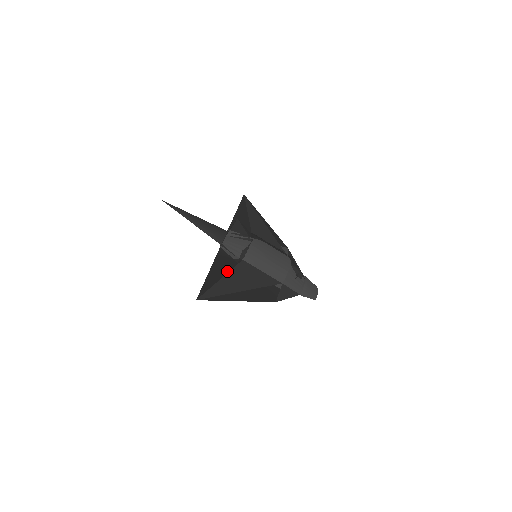
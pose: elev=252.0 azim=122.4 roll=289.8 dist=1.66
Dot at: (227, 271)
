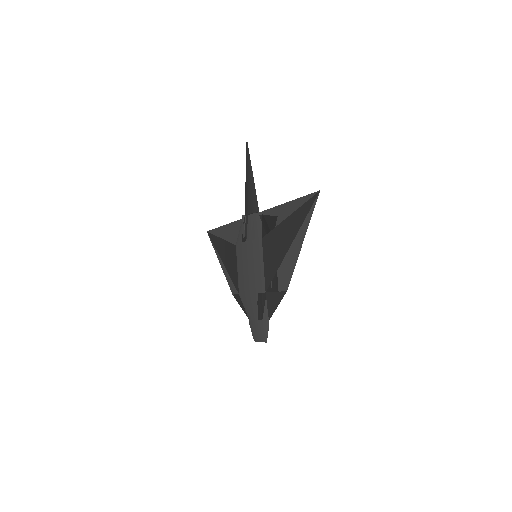
Dot at: occluded
